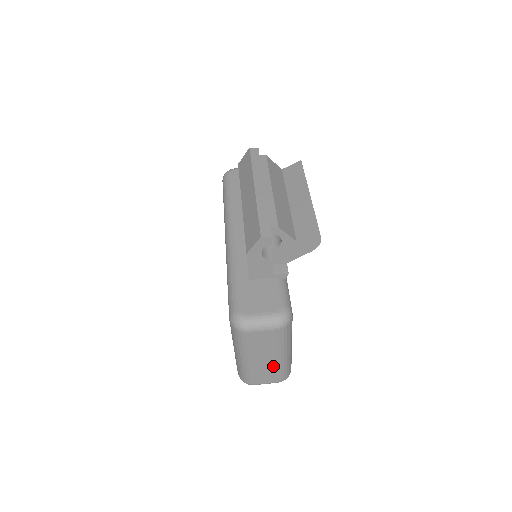
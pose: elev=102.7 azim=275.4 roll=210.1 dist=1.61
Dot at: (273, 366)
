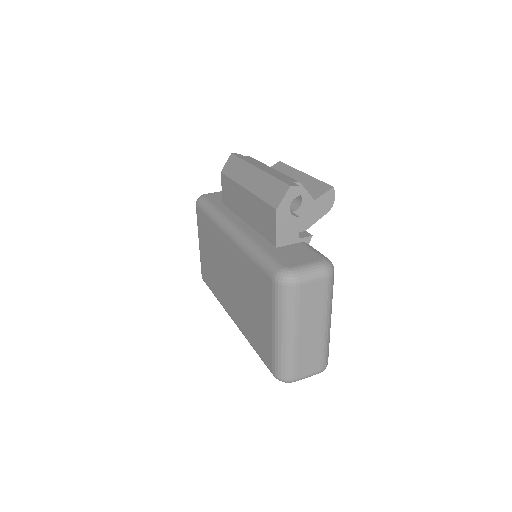
Dot at: (318, 342)
